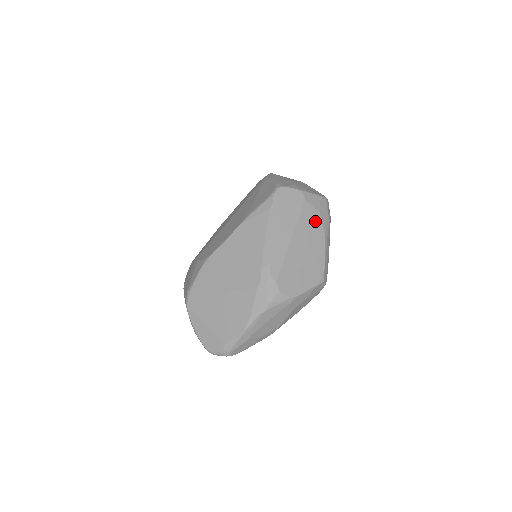
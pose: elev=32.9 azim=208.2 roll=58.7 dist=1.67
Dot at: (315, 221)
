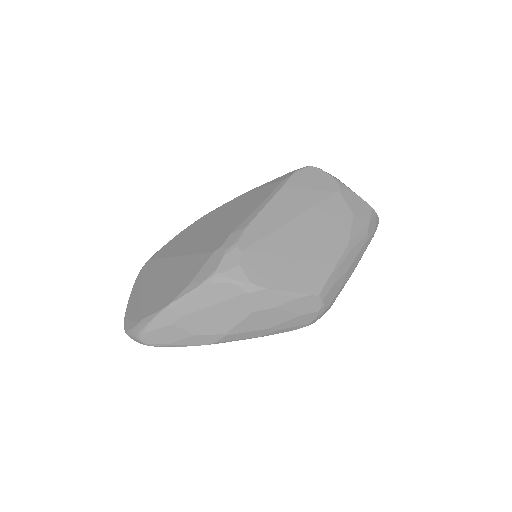
Dot at: (341, 219)
